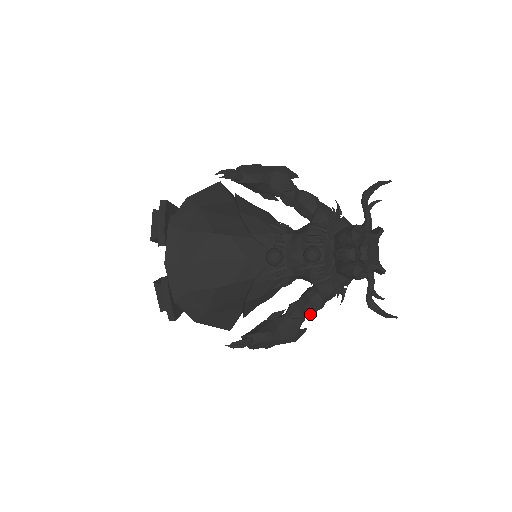
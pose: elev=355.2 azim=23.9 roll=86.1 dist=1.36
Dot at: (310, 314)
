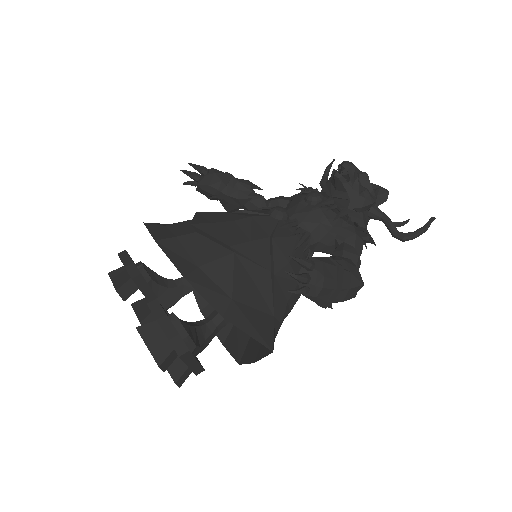
Dot at: occluded
